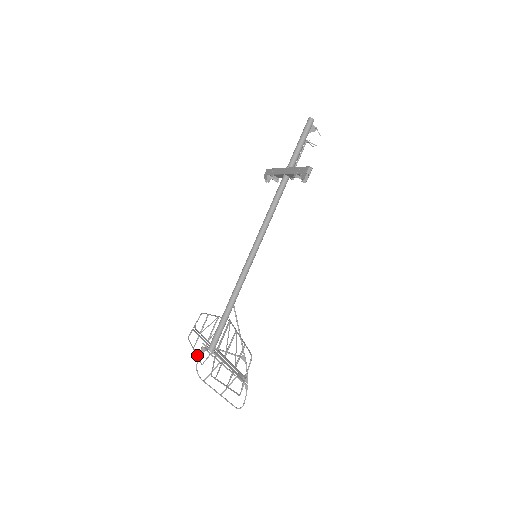
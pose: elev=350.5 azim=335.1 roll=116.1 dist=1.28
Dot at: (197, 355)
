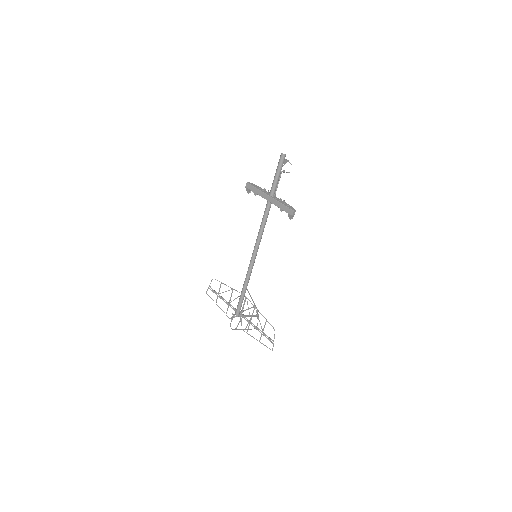
Dot at: (222, 310)
